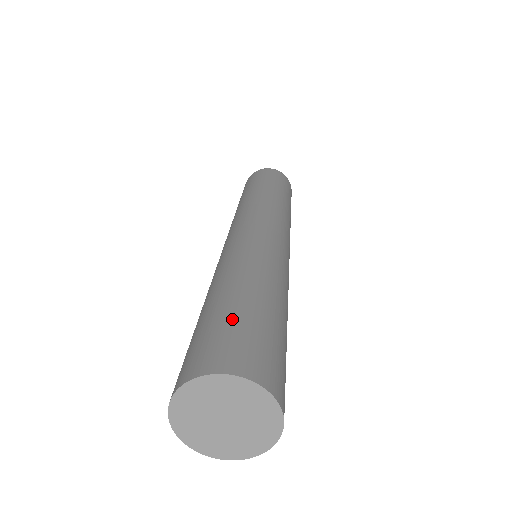
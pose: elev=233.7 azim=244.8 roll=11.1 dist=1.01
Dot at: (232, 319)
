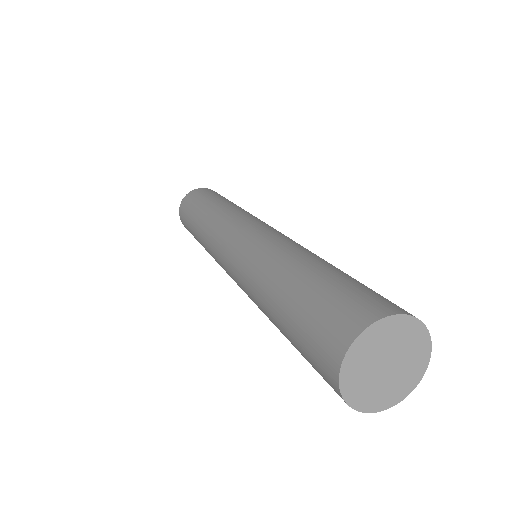
Dot at: occluded
